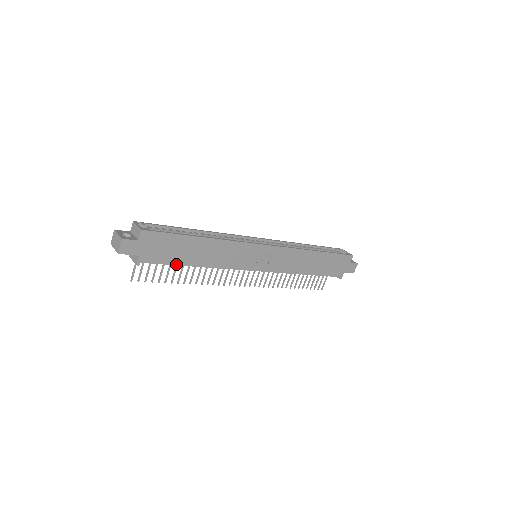
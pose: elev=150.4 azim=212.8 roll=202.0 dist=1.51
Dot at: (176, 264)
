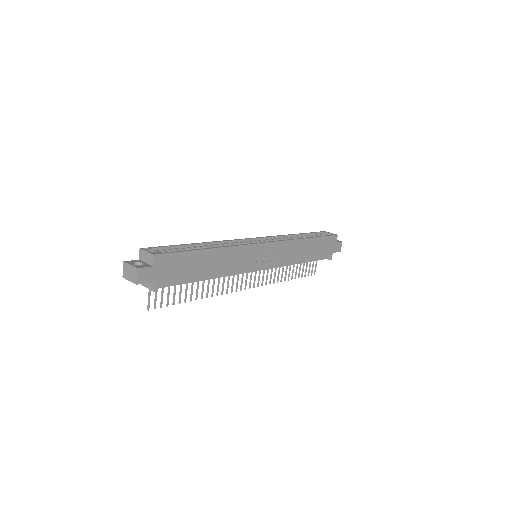
Dot at: (190, 282)
